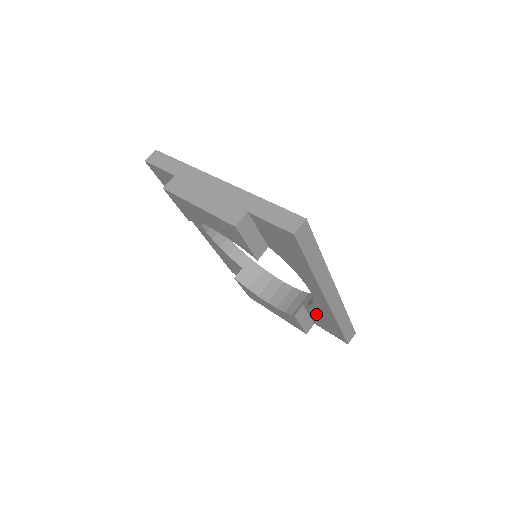
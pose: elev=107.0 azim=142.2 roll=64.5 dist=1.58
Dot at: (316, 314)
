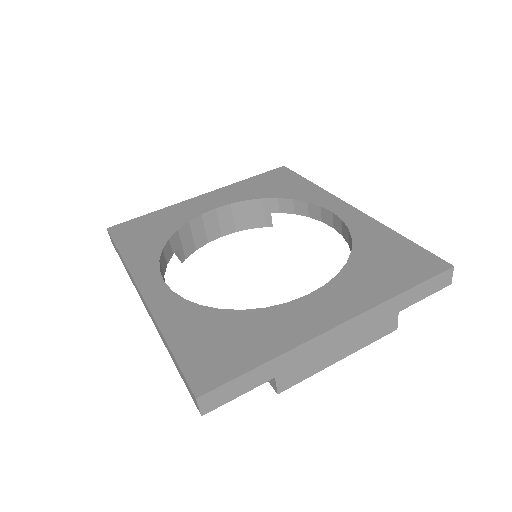
Dot at: occluded
